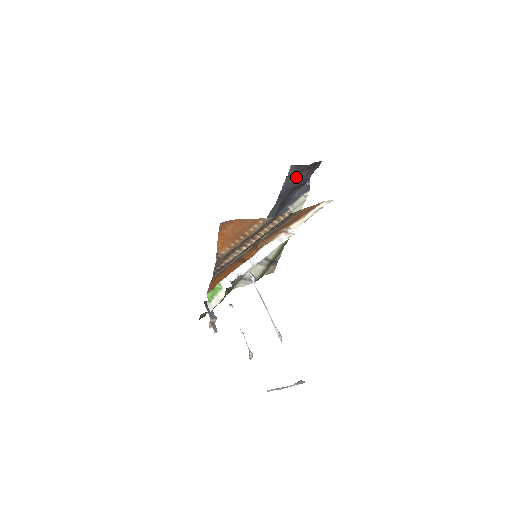
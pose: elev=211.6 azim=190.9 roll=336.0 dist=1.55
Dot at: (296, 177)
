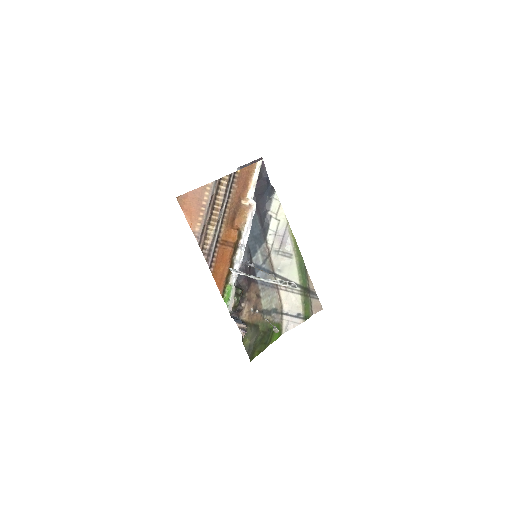
Dot at: occluded
